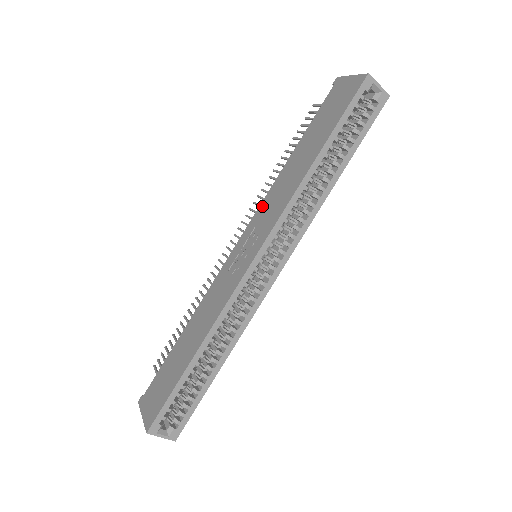
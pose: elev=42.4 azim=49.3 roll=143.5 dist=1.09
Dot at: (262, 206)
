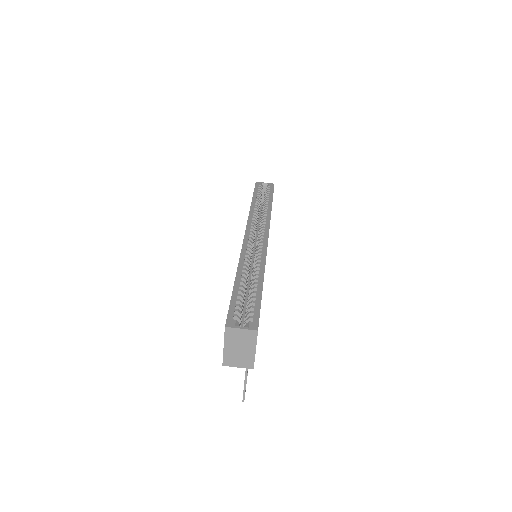
Dot at: occluded
